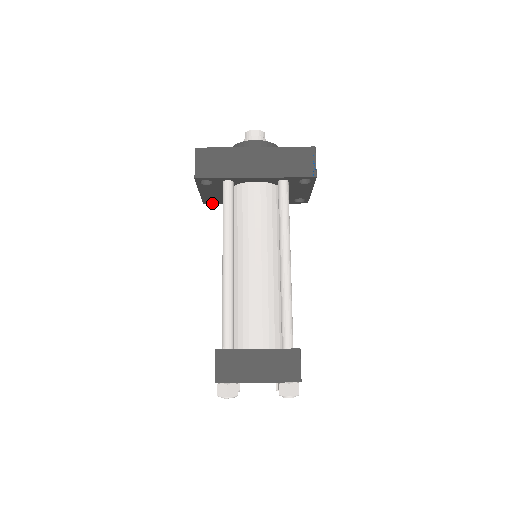
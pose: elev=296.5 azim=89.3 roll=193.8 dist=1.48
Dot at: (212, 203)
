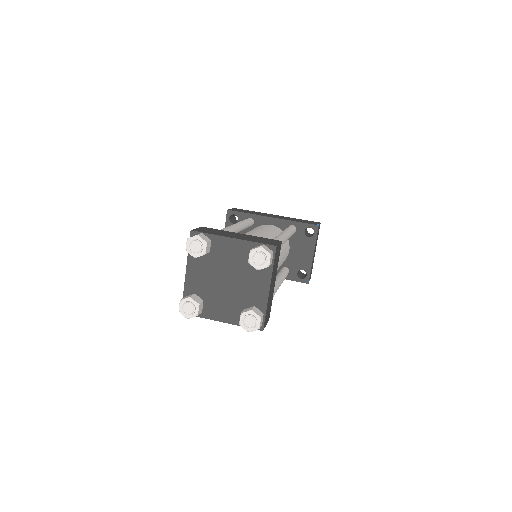
Dot at: occluded
